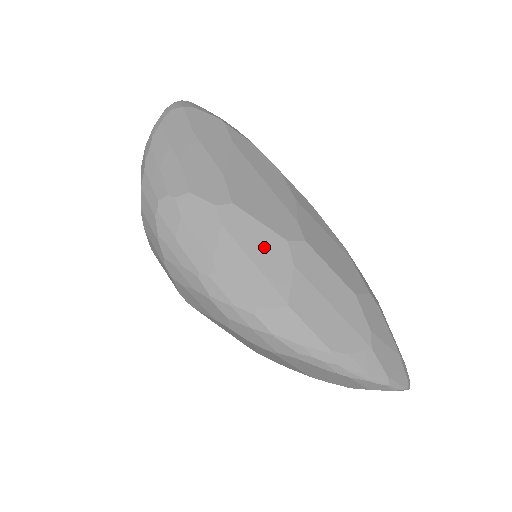
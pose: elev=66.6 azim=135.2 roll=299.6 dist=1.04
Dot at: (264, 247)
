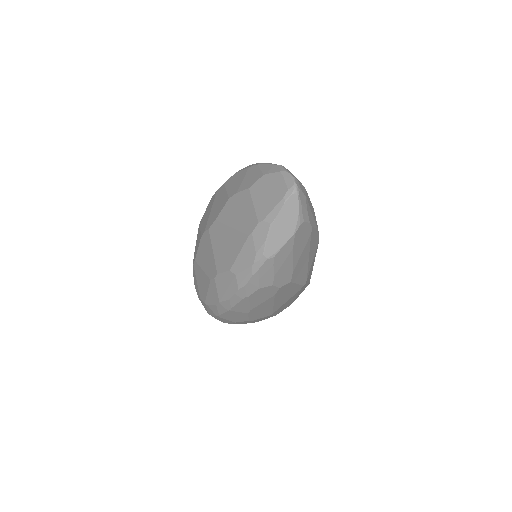
Dot at: occluded
